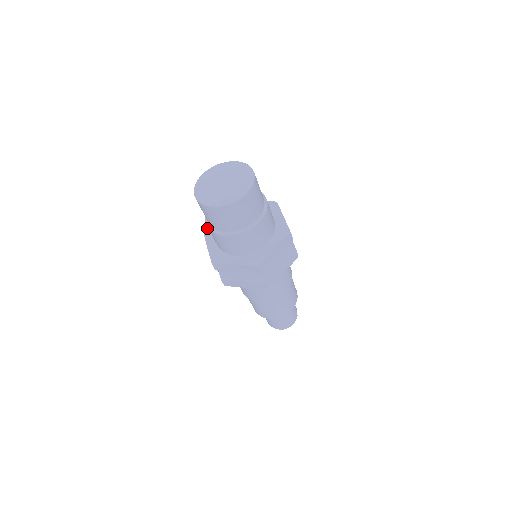
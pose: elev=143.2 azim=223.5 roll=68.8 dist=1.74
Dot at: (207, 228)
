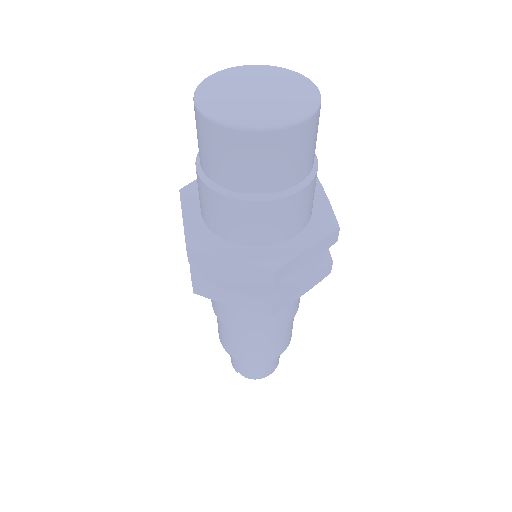
Dot at: (190, 240)
